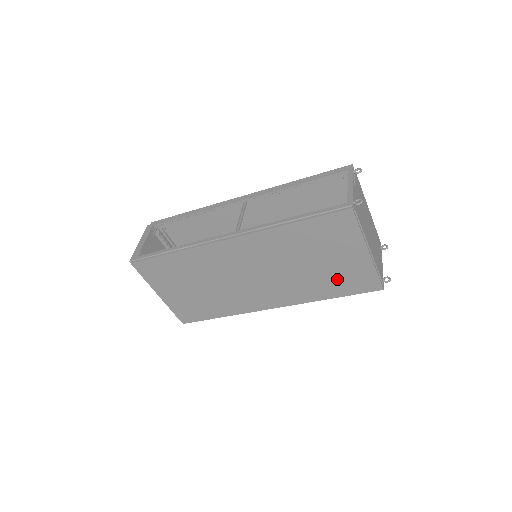
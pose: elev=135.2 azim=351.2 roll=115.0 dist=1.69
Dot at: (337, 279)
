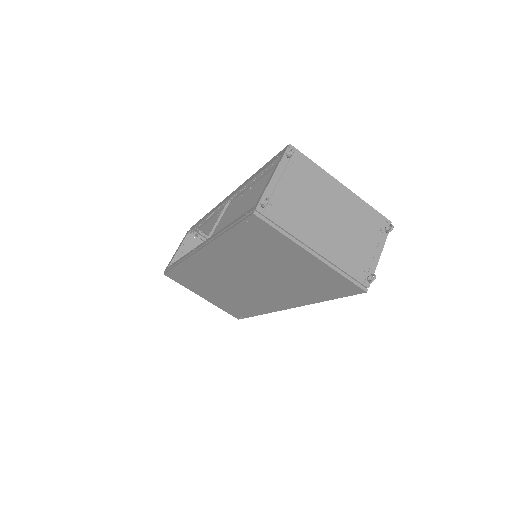
Dot at: (311, 282)
